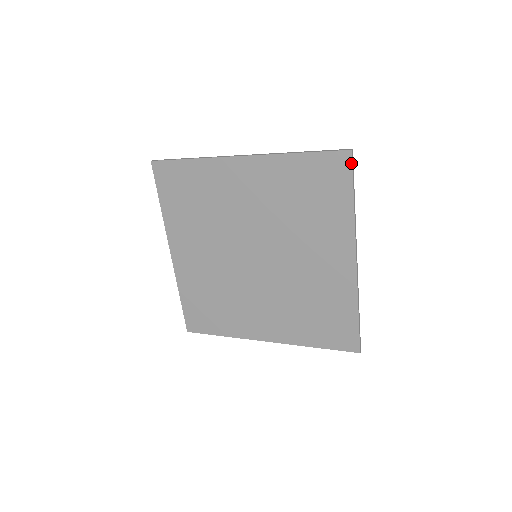
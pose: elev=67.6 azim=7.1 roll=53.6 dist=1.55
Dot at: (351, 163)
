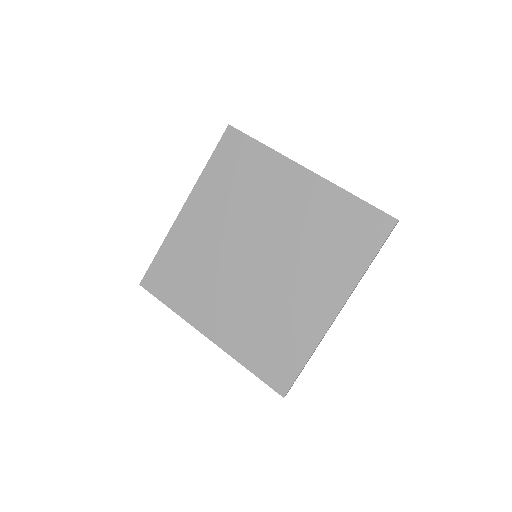
Dot at: (391, 230)
